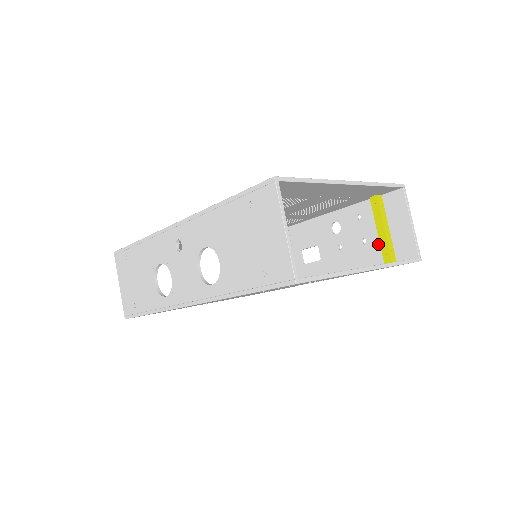
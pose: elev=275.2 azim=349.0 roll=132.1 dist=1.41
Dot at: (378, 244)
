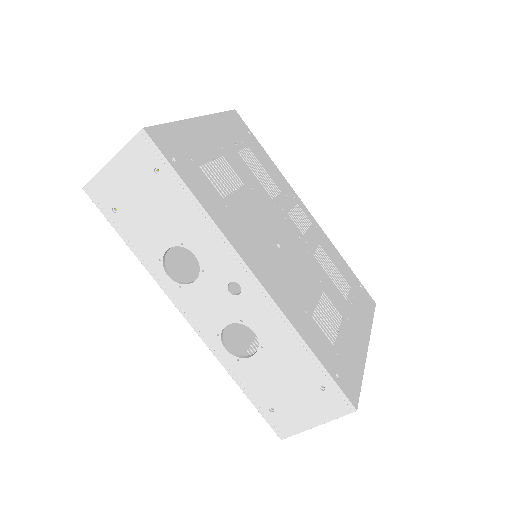
Dot at: occluded
